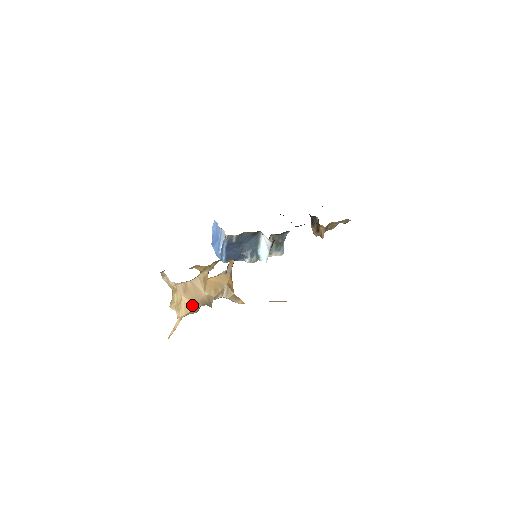
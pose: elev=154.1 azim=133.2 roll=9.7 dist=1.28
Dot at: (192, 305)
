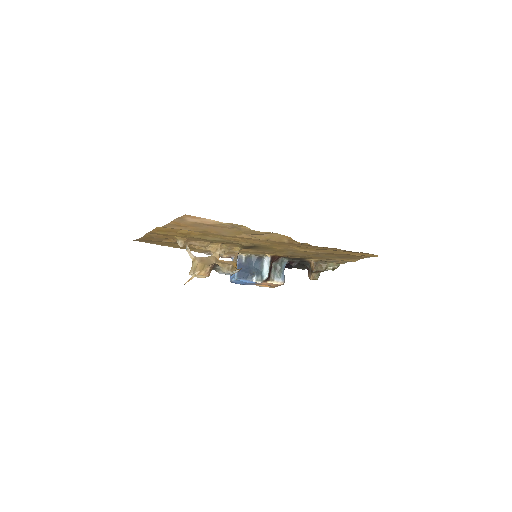
Dot at: (204, 266)
